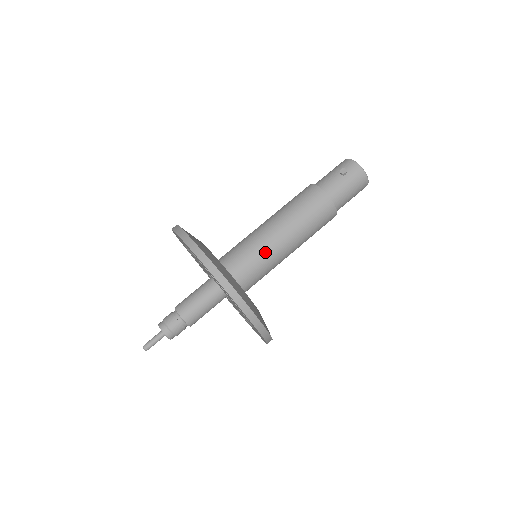
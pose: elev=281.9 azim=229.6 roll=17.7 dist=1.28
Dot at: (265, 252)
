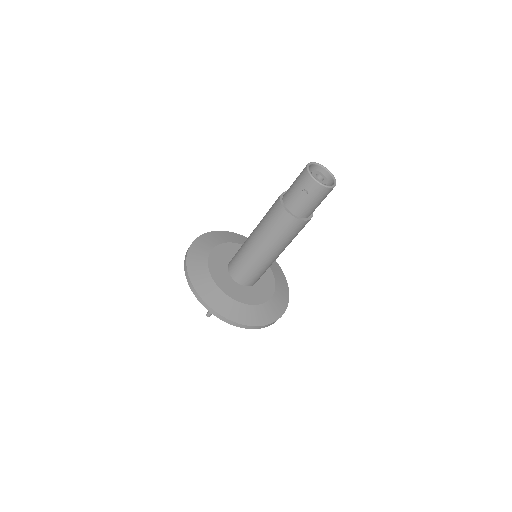
Dot at: (259, 266)
